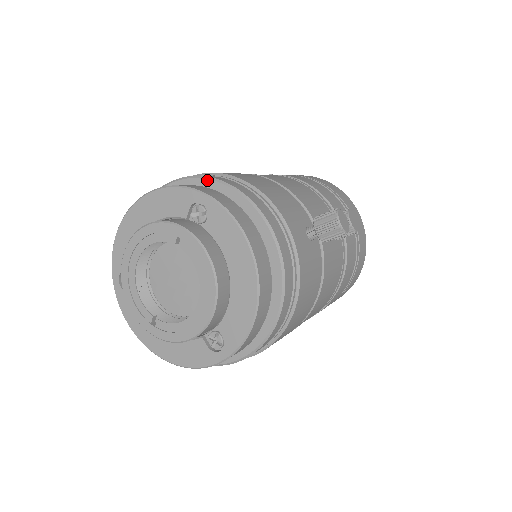
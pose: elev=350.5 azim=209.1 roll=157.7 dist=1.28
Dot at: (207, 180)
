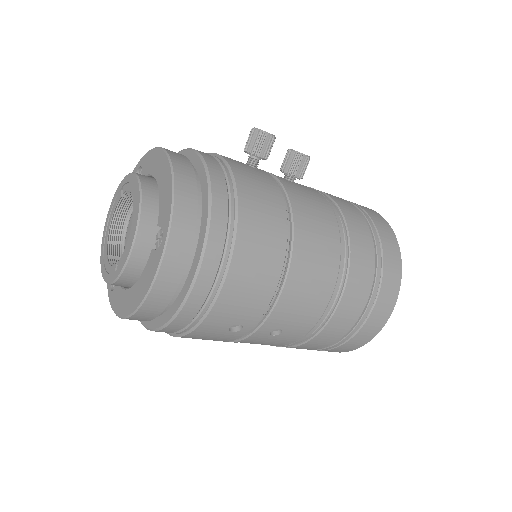
Dot at: occluded
